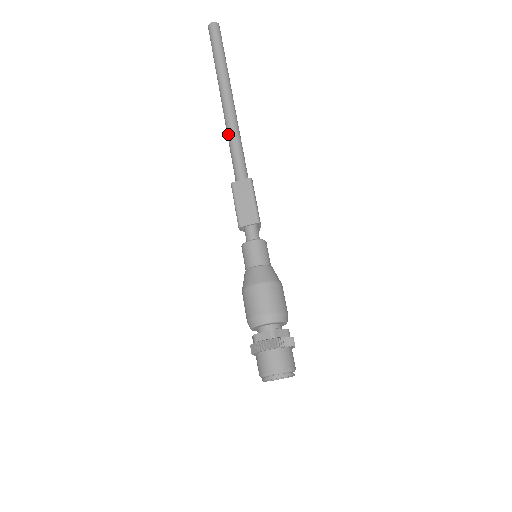
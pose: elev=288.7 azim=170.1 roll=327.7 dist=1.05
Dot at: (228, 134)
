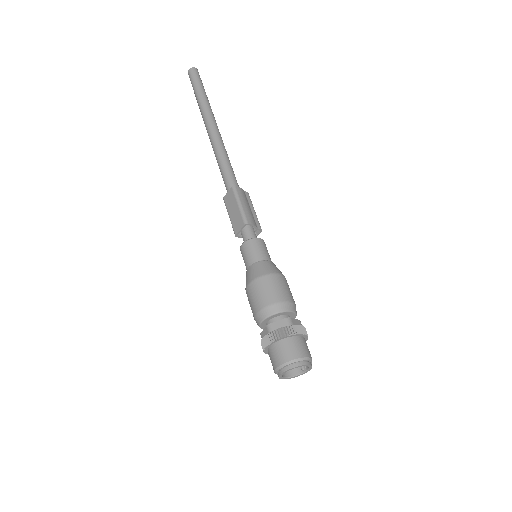
Dot at: occluded
